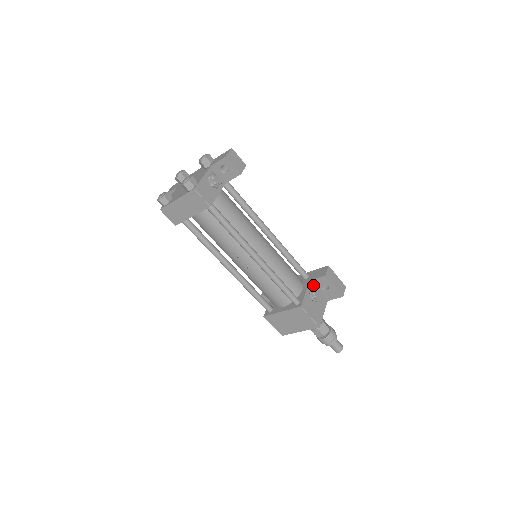
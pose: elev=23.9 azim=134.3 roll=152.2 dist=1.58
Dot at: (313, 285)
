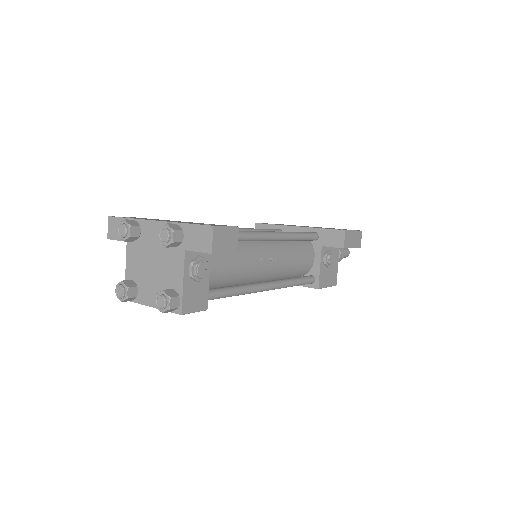
Dot at: (325, 247)
